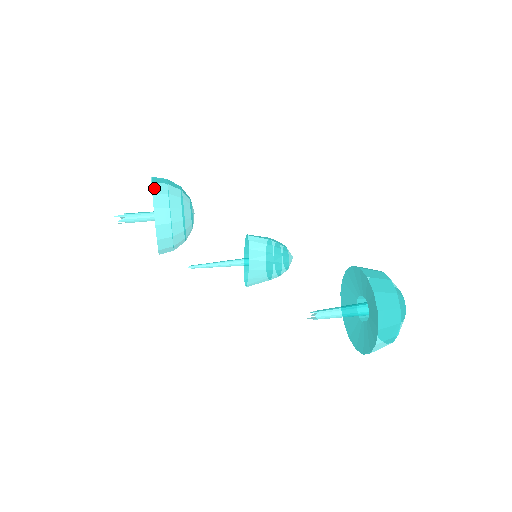
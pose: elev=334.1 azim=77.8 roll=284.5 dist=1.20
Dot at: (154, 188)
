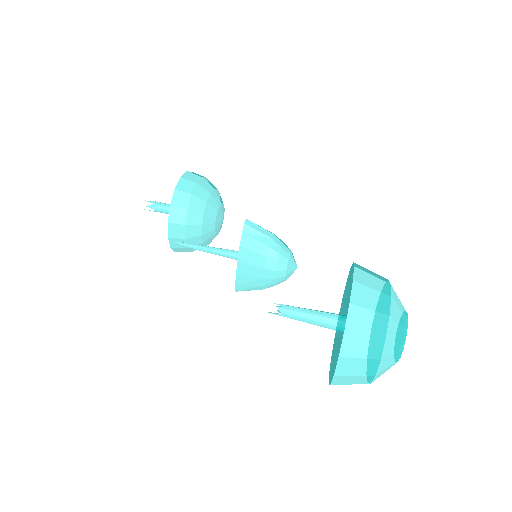
Dot at: (185, 175)
